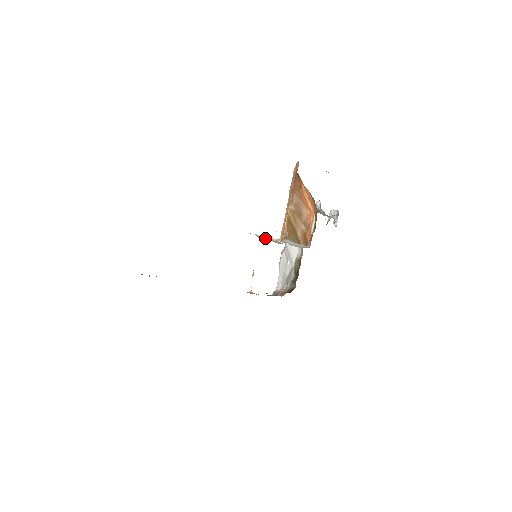
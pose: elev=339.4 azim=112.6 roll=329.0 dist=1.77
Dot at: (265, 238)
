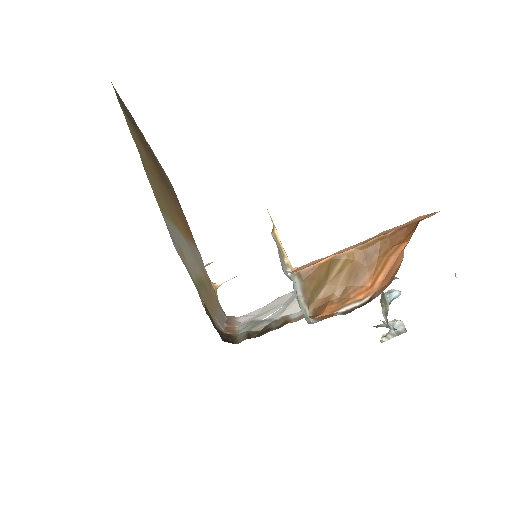
Dot at: (278, 244)
